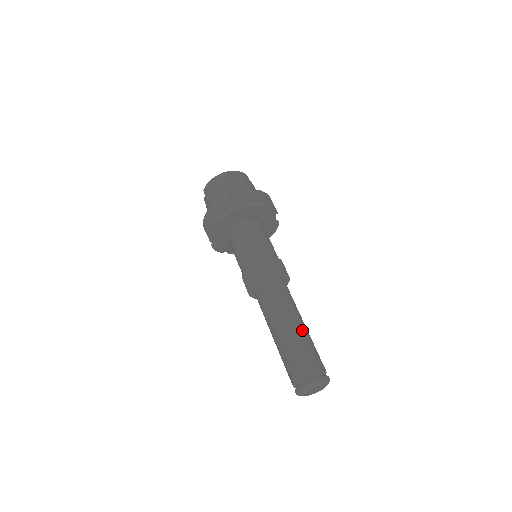
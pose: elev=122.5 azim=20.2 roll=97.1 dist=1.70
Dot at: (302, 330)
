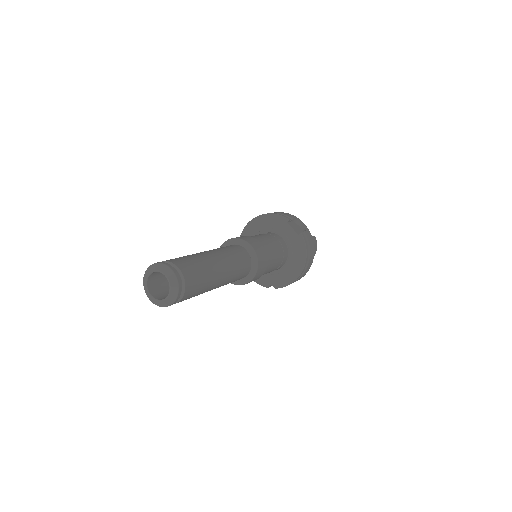
Dot at: (197, 253)
